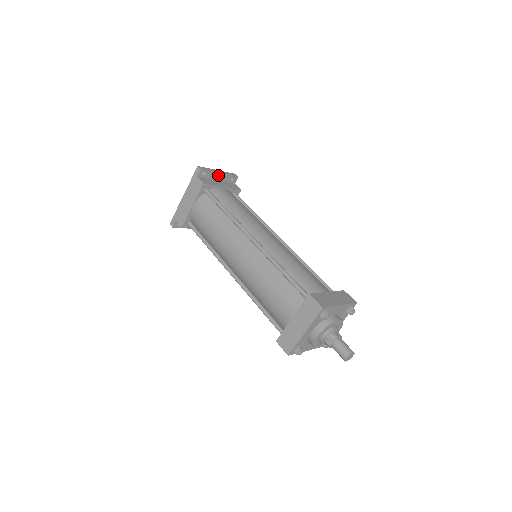
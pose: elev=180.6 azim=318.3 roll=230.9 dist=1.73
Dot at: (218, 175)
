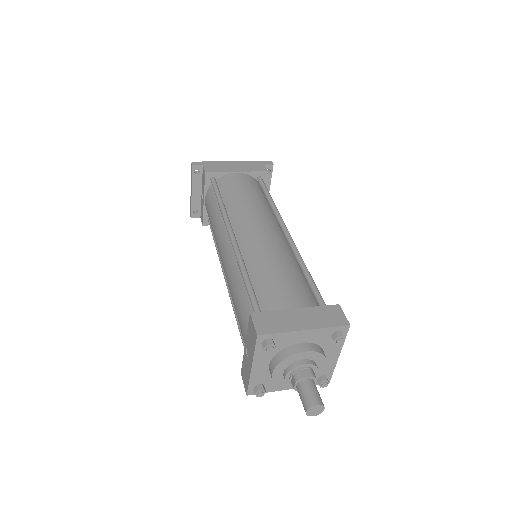
Dot at: occluded
